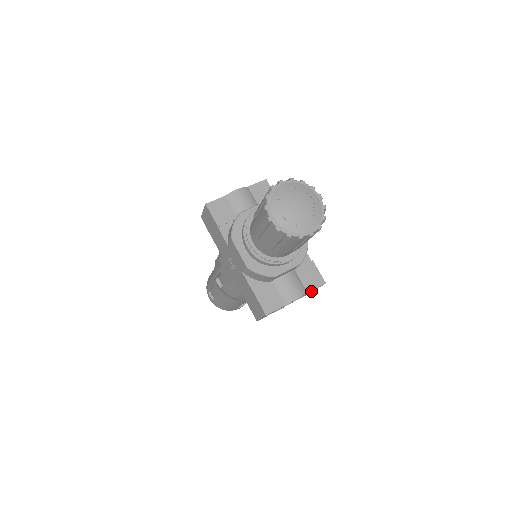
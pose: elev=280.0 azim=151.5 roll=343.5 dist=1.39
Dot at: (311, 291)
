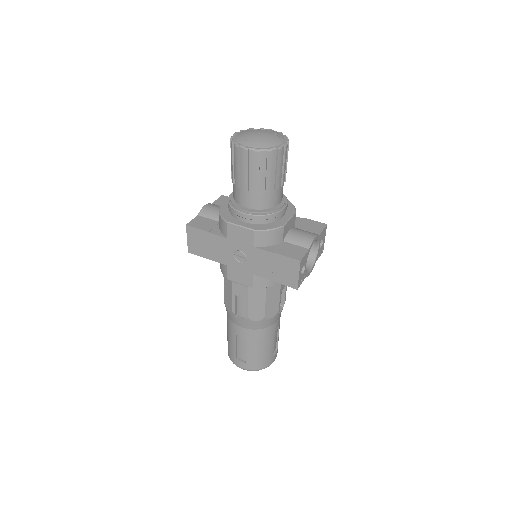
Dot at: (321, 237)
